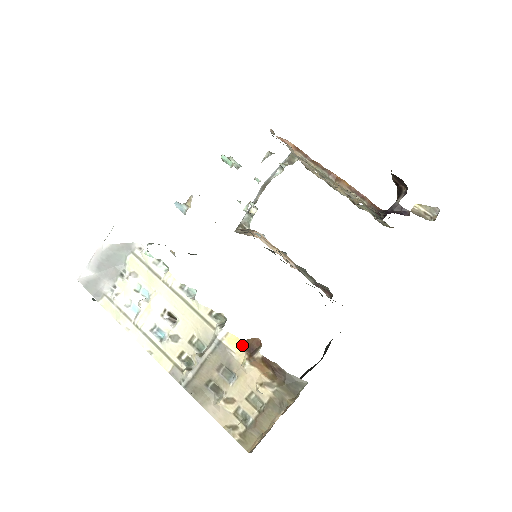
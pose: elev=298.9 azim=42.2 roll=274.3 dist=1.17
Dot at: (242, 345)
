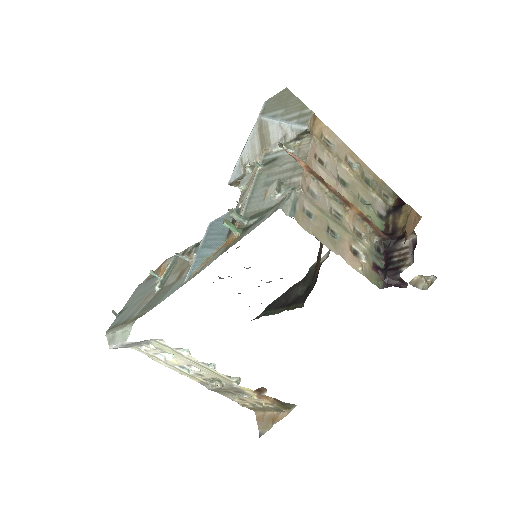
Dot at: (253, 391)
